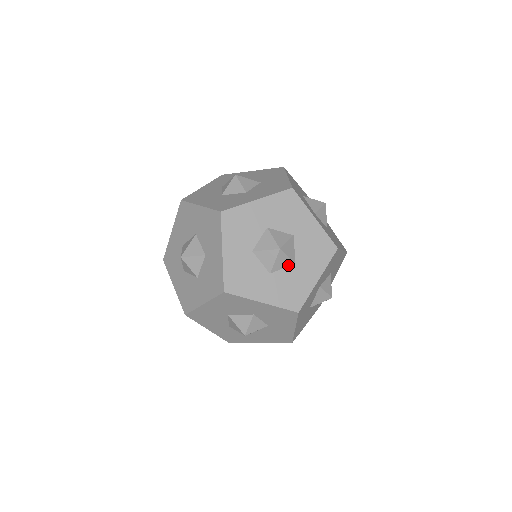
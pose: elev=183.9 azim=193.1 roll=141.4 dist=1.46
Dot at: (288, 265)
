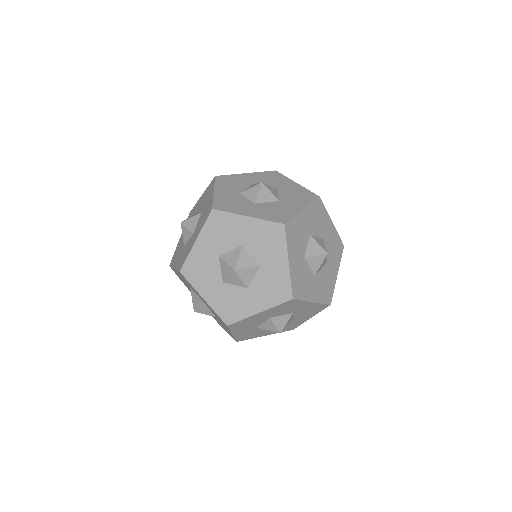
Dot at: (323, 266)
